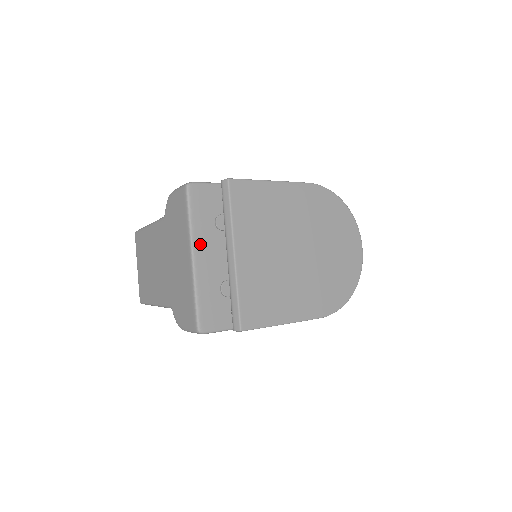
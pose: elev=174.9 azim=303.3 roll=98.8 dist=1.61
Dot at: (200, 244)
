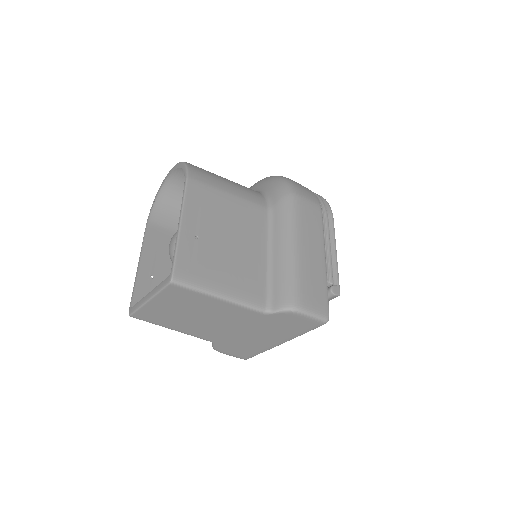
Dot at: occluded
